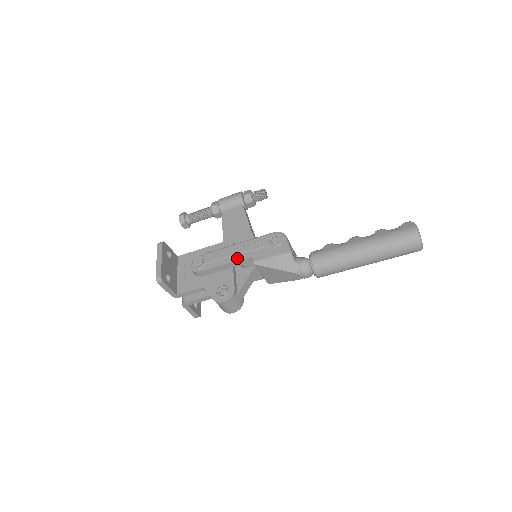
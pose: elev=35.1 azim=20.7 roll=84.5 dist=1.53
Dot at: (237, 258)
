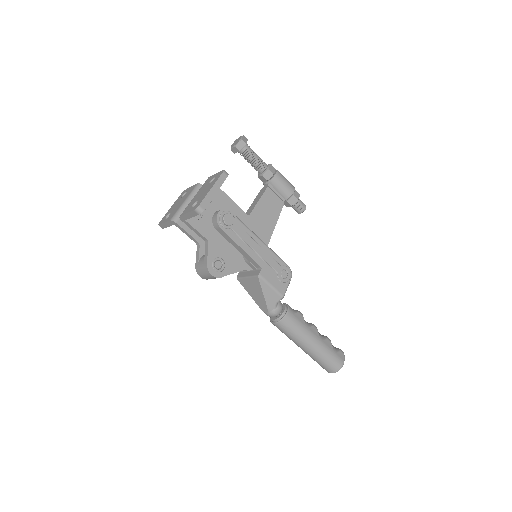
Dot at: (253, 255)
